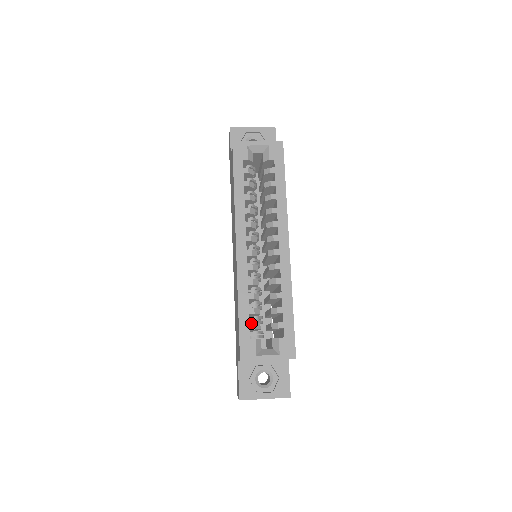
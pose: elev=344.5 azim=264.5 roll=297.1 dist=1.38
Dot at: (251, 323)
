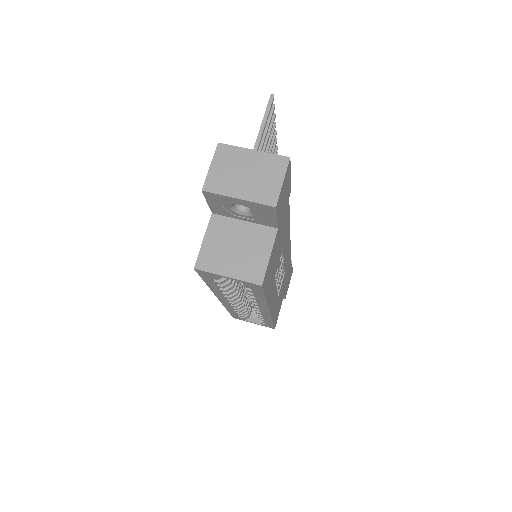
Dot at: occluded
